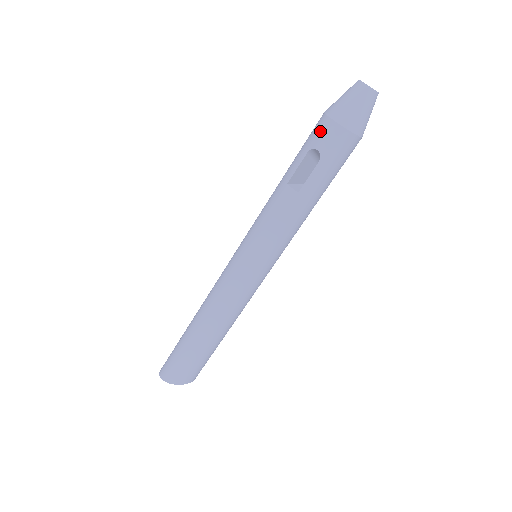
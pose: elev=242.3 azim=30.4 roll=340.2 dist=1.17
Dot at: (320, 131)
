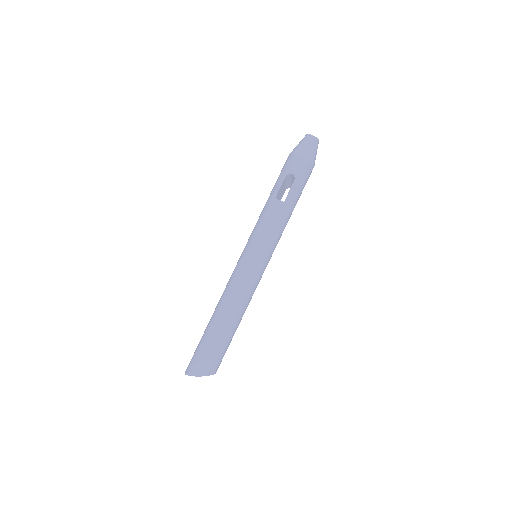
Dot at: (291, 163)
